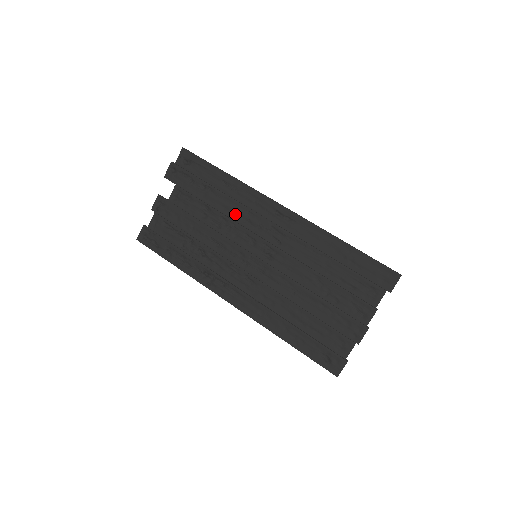
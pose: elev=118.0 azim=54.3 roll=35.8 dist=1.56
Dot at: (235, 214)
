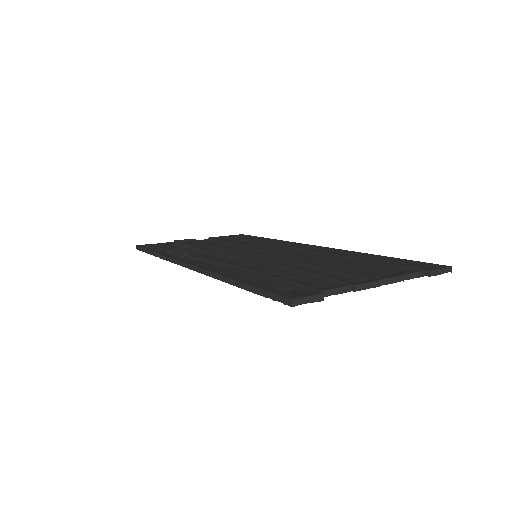
Dot at: (258, 246)
